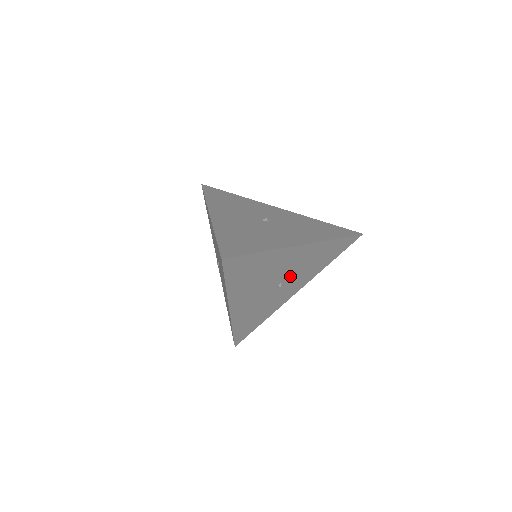
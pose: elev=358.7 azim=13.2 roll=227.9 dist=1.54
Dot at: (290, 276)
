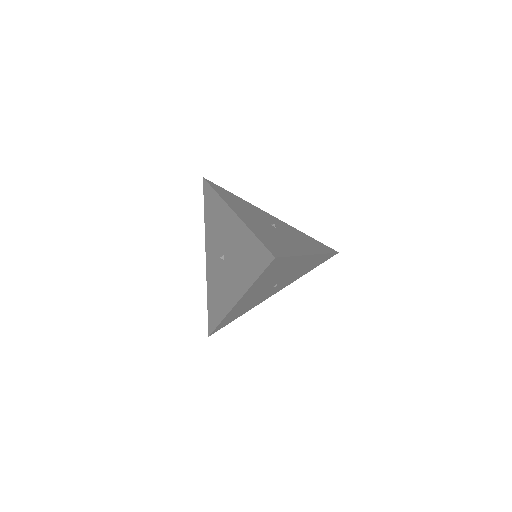
Dot at: (285, 279)
